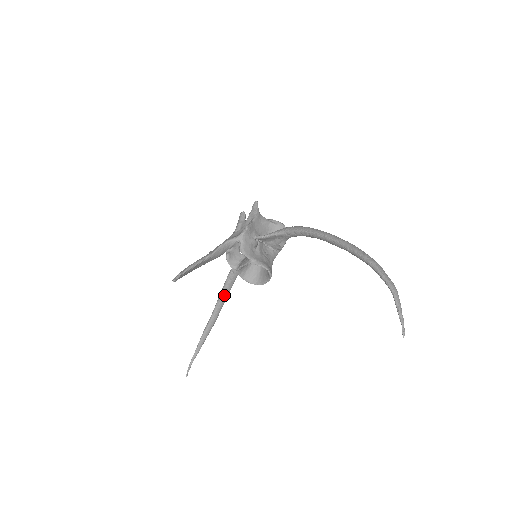
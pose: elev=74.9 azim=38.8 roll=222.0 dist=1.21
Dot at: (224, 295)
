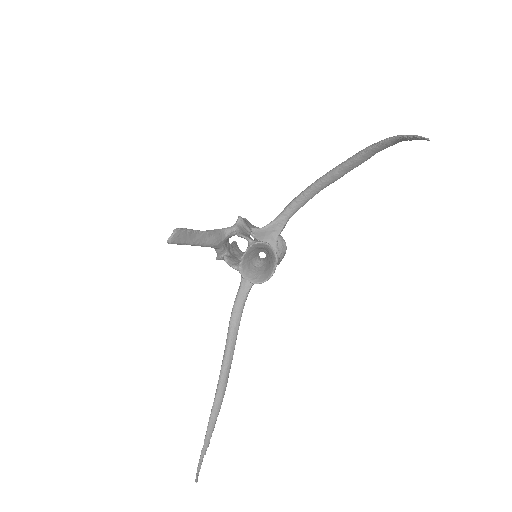
Dot at: (229, 347)
